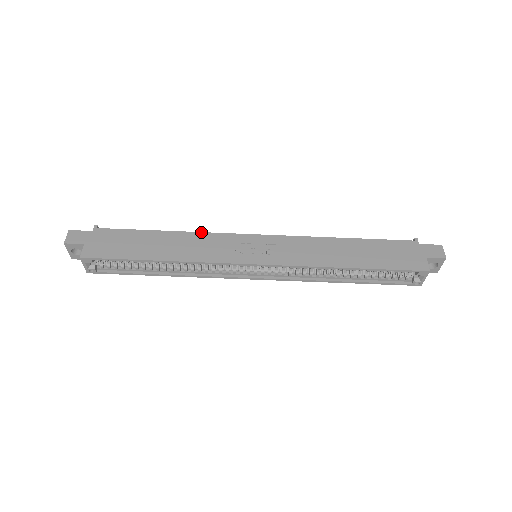
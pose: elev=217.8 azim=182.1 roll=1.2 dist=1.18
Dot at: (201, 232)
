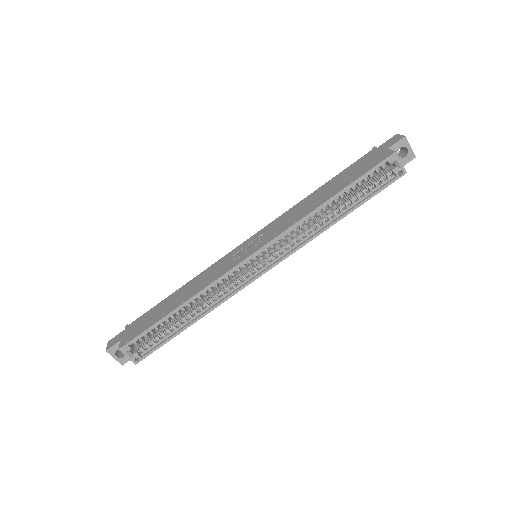
Dot at: (203, 271)
